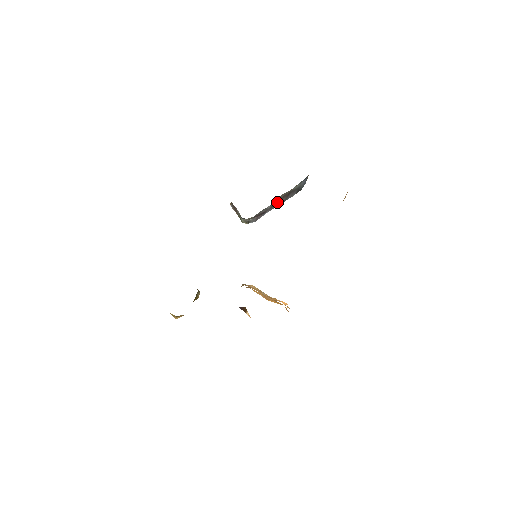
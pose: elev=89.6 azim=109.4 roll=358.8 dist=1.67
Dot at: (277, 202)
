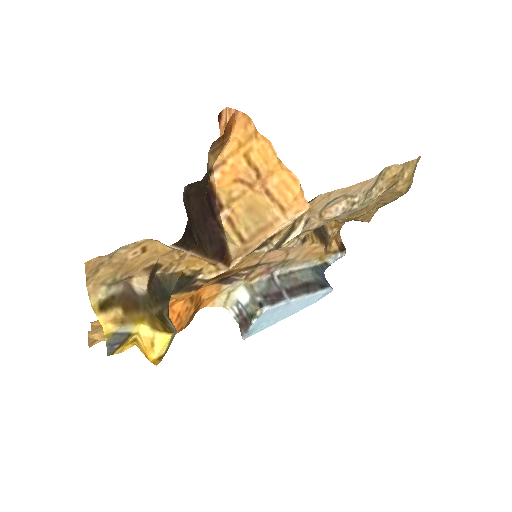
Dot at: (295, 291)
